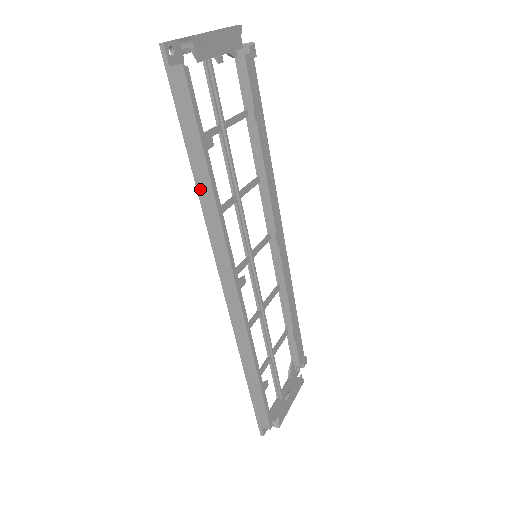
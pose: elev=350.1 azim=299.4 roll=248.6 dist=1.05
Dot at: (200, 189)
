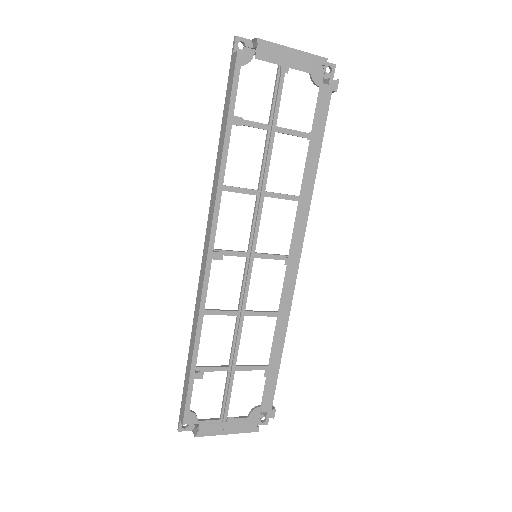
Dot at: (218, 156)
